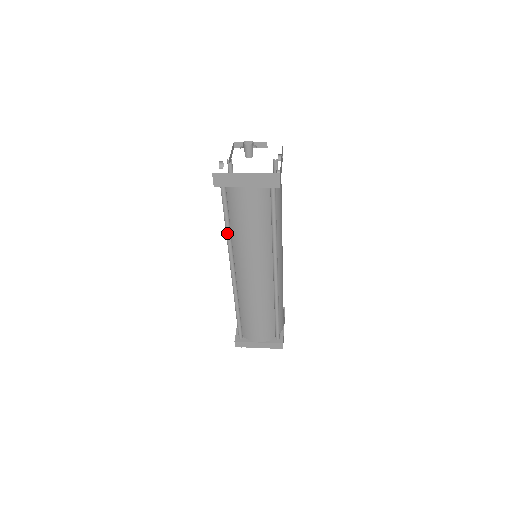
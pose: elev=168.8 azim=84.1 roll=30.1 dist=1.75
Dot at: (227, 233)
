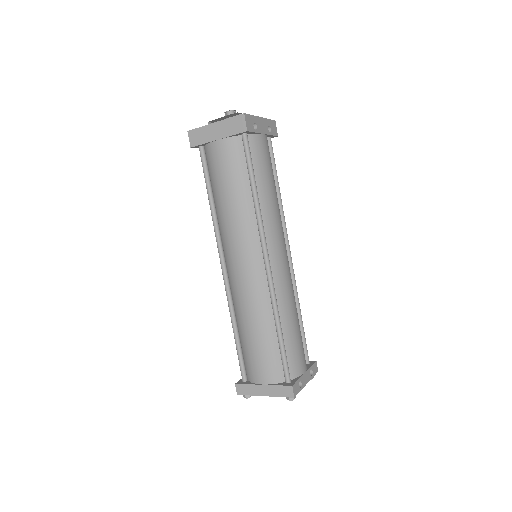
Dot at: (210, 208)
